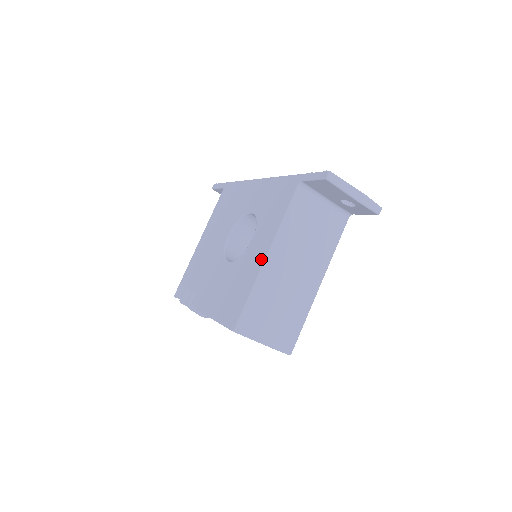
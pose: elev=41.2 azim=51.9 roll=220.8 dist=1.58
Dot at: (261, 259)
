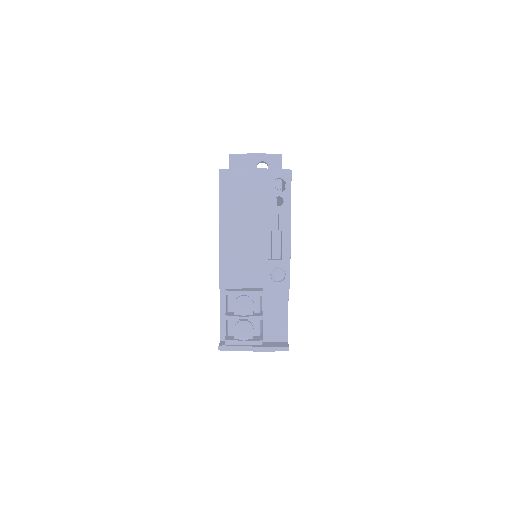
Dot at: occluded
